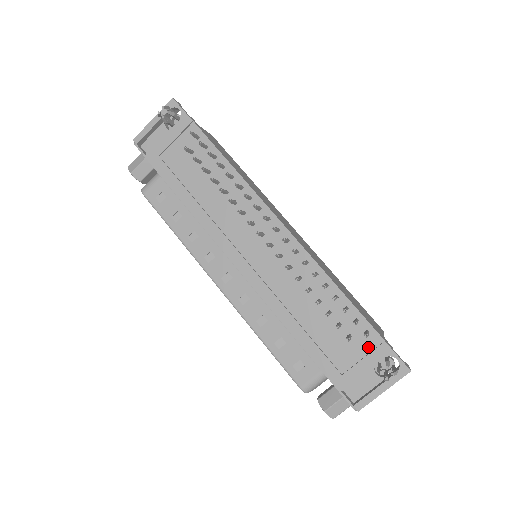
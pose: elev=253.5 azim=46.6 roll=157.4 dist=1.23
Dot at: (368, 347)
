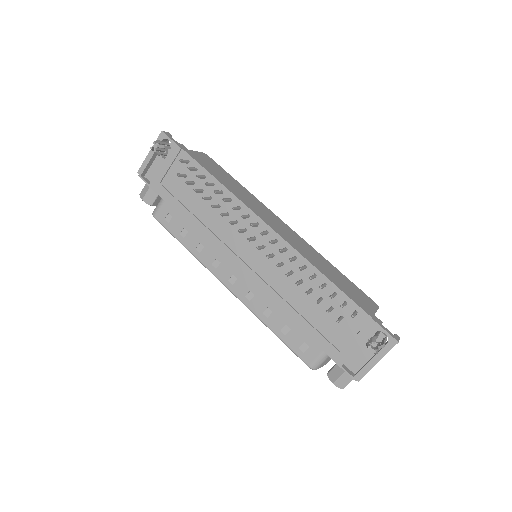
Dot at: (359, 325)
